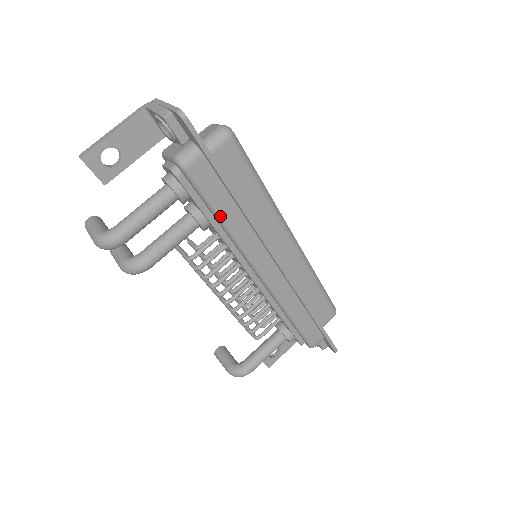
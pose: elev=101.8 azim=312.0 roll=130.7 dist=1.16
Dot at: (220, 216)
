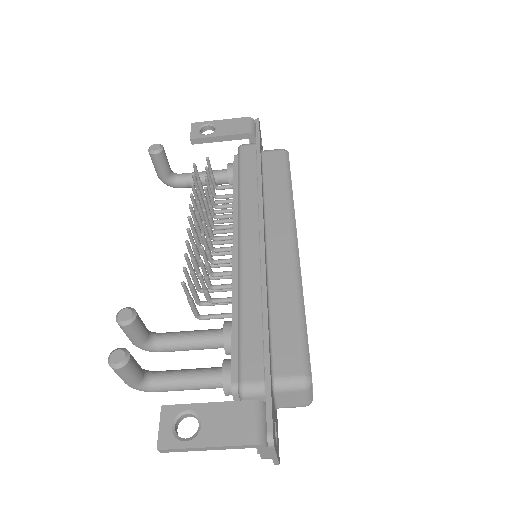
Dot at: occluded
